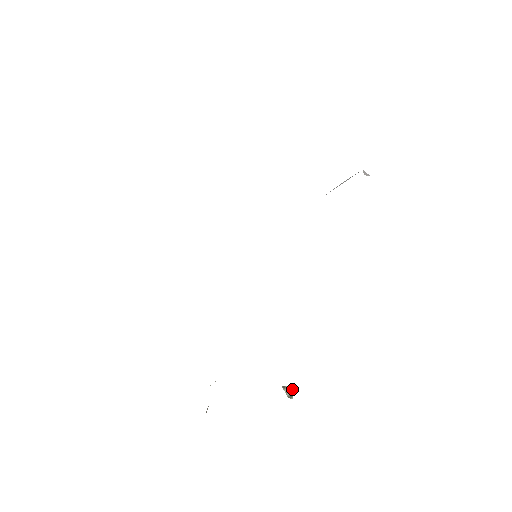
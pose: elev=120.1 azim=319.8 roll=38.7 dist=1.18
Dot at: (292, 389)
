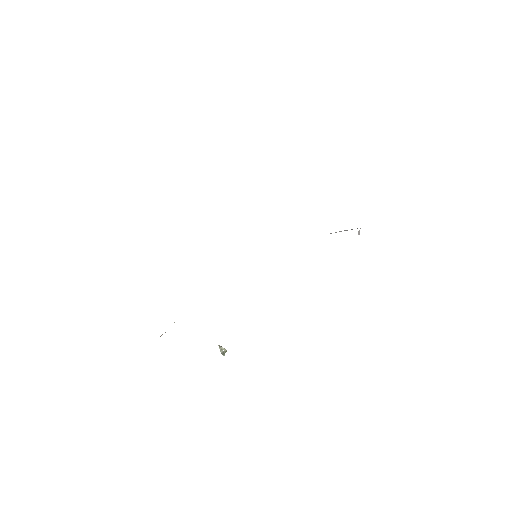
Dot at: (225, 350)
